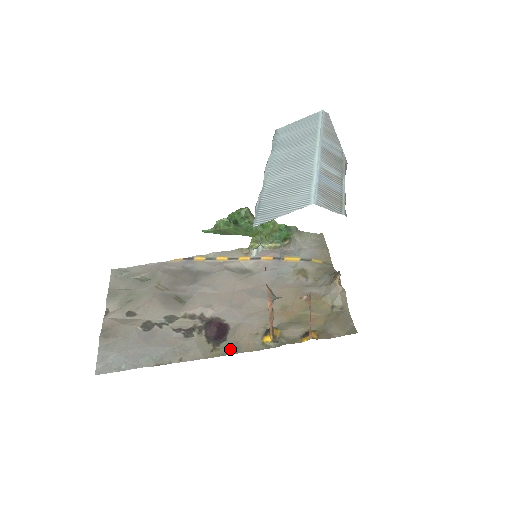
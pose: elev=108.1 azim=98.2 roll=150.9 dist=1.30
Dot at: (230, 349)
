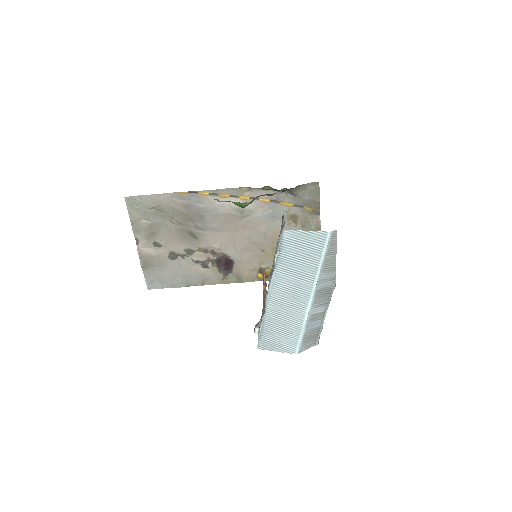
Dot at: (235, 279)
